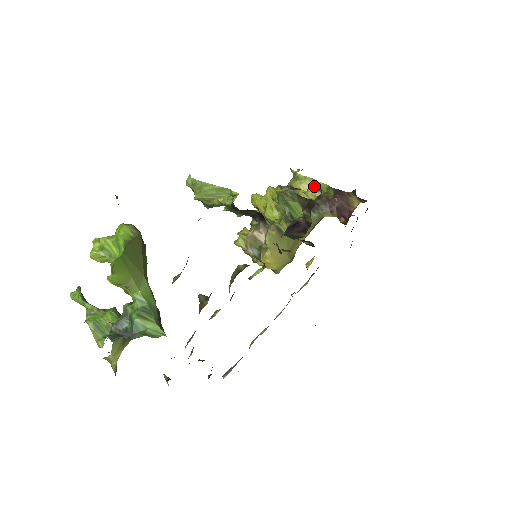
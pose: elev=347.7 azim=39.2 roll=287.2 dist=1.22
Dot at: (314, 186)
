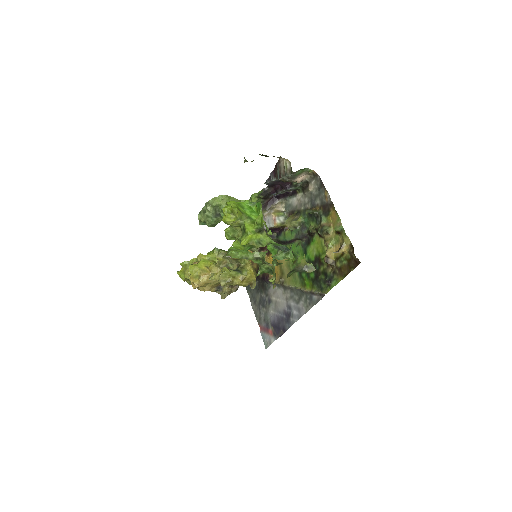
Dot at: occluded
